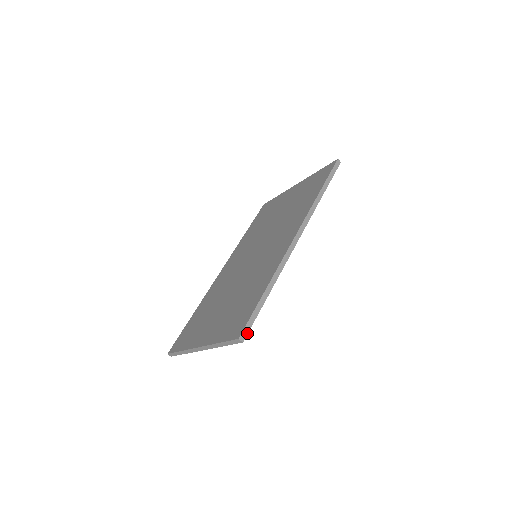
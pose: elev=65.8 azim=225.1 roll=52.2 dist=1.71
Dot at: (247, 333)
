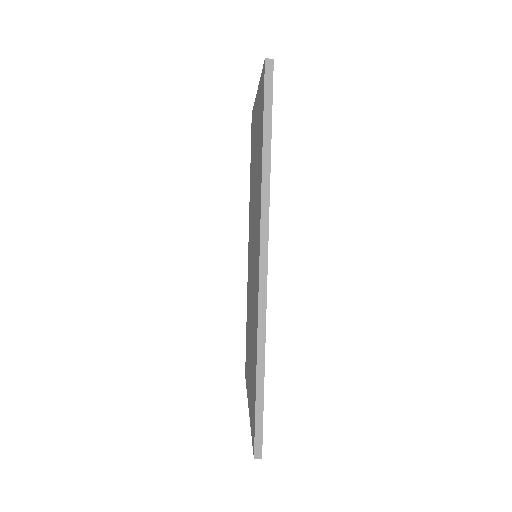
Dot at: (261, 445)
